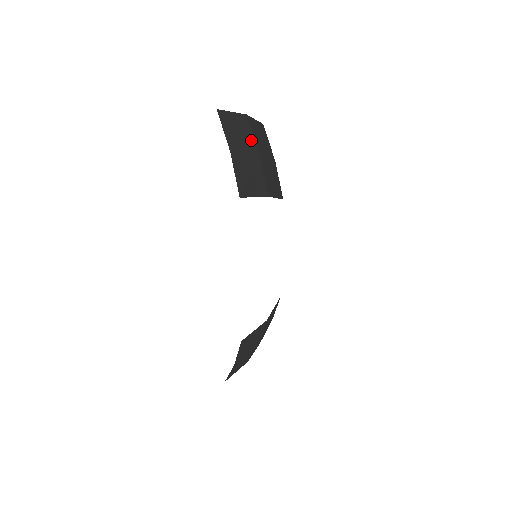
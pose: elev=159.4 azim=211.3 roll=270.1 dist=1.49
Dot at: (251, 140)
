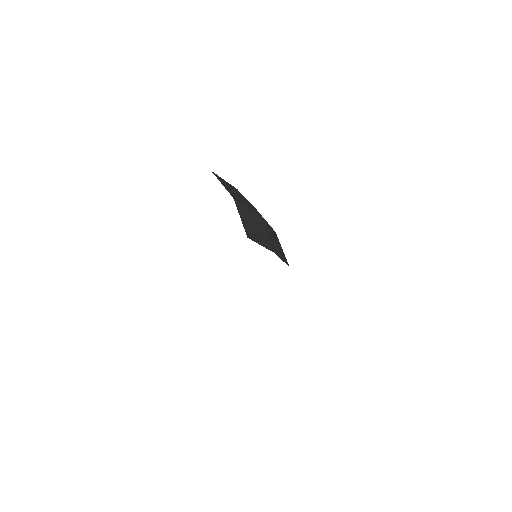
Dot at: (254, 215)
